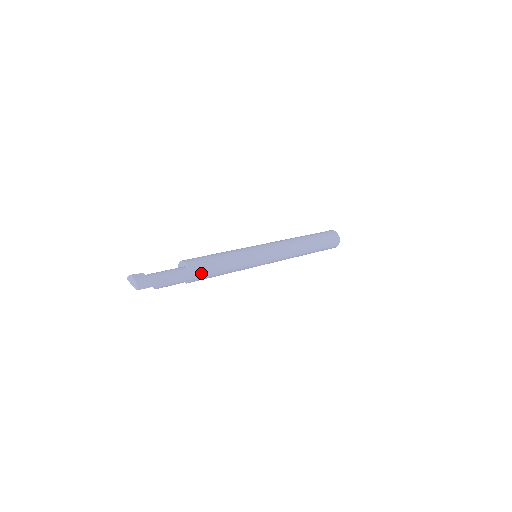
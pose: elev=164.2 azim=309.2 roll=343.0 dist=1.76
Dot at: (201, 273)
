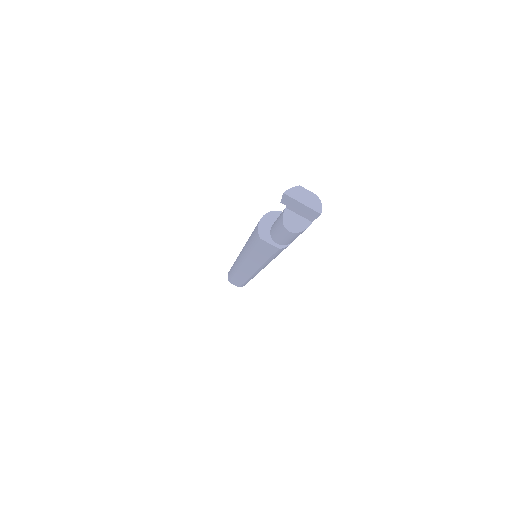
Dot at: occluded
